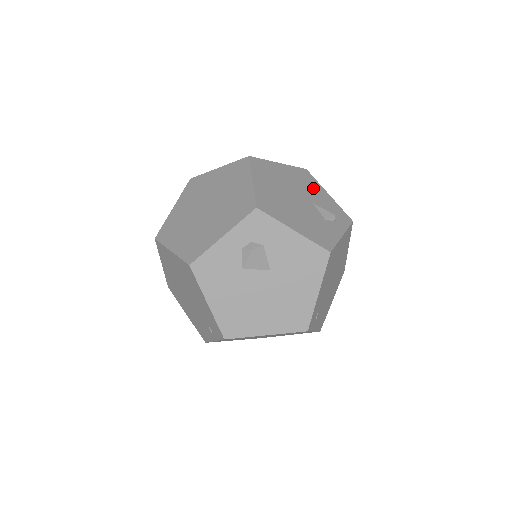
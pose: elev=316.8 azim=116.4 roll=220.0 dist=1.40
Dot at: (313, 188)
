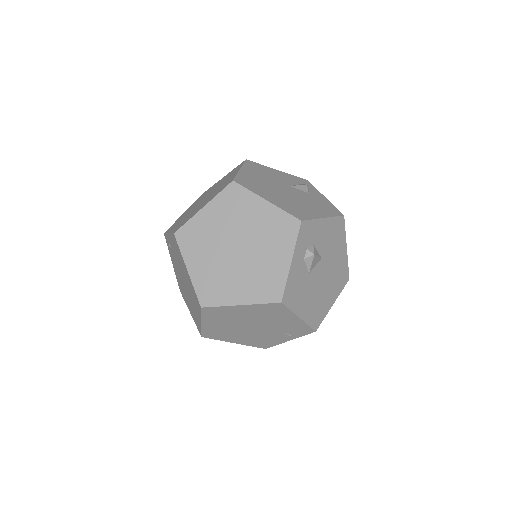
Dot at: (271, 173)
